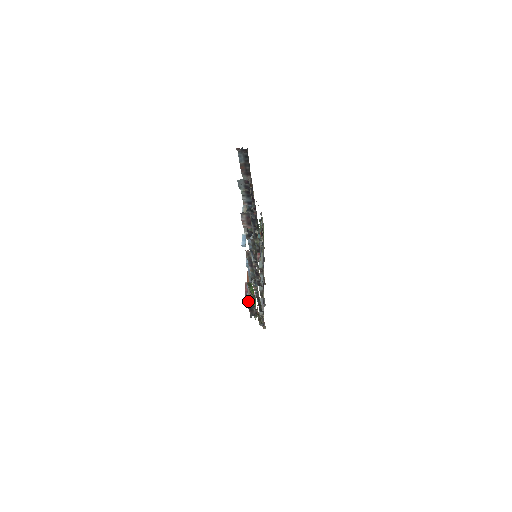
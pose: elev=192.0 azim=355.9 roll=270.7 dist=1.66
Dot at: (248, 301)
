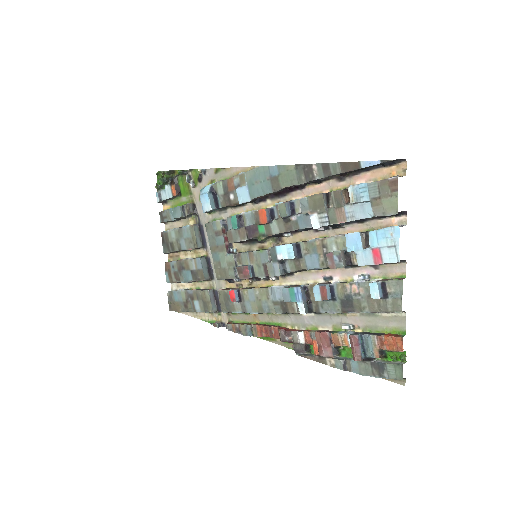
Dot at: (363, 359)
